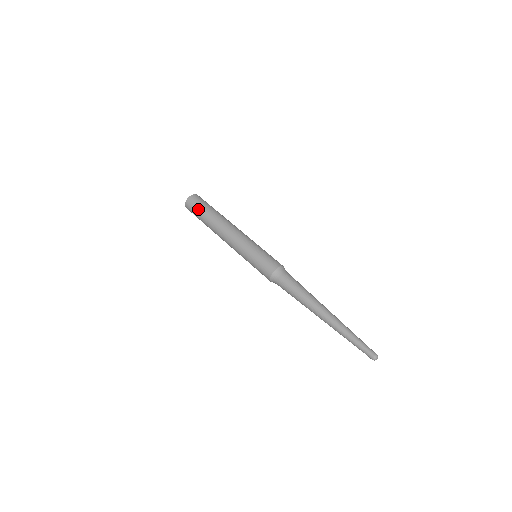
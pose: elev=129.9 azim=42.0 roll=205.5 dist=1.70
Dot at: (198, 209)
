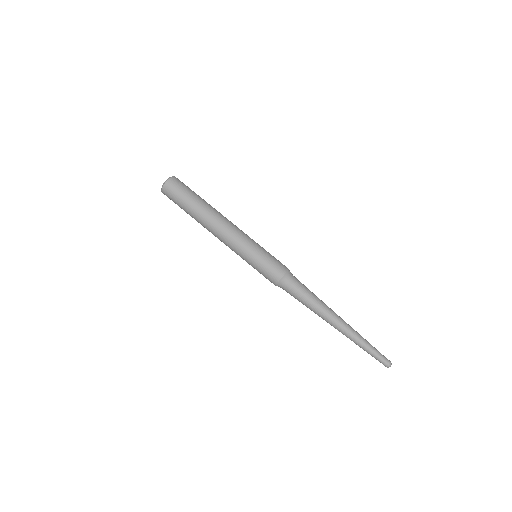
Dot at: (182, 196)
